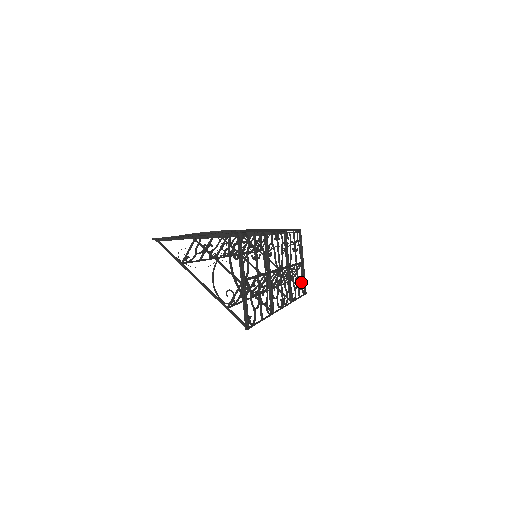
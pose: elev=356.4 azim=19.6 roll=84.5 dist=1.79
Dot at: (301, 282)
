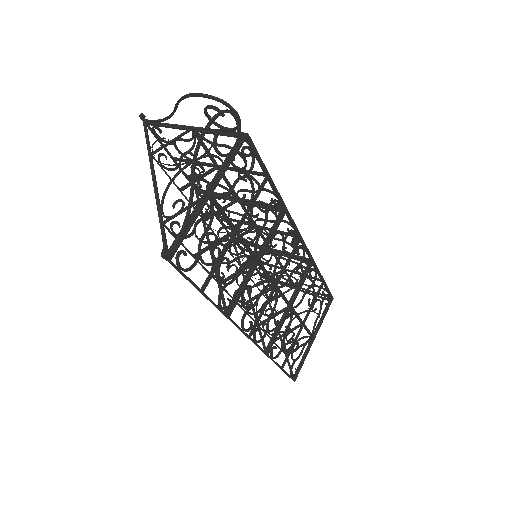
Dot at: occluded
